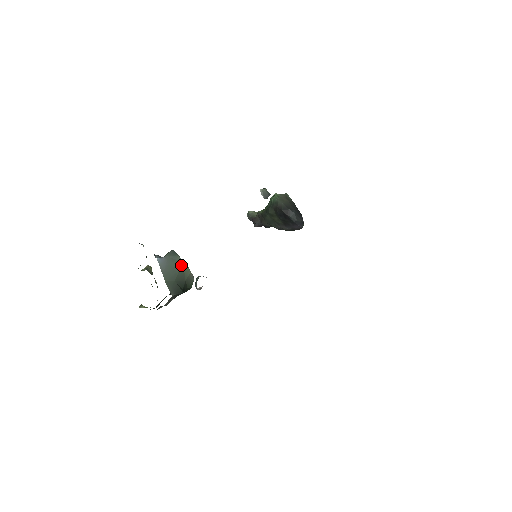
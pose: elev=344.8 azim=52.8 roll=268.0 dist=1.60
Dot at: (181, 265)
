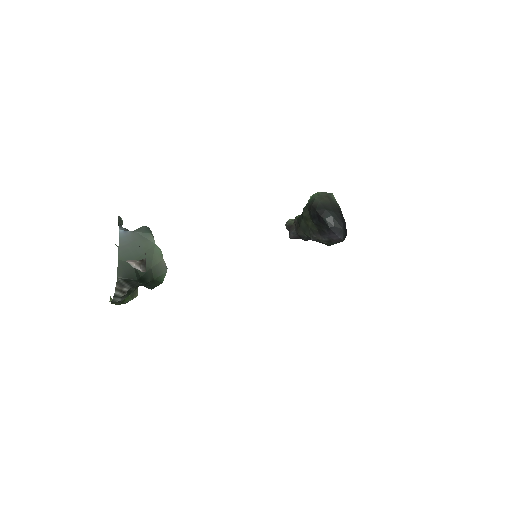
Dot at: (151, 246)
